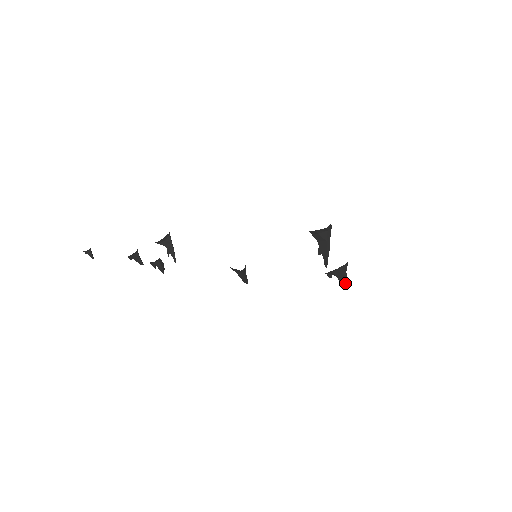
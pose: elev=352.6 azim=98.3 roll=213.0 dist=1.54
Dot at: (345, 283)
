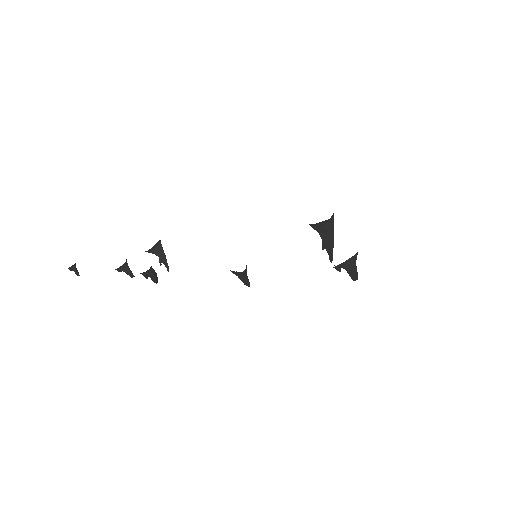
Dot at: (355, 276)
